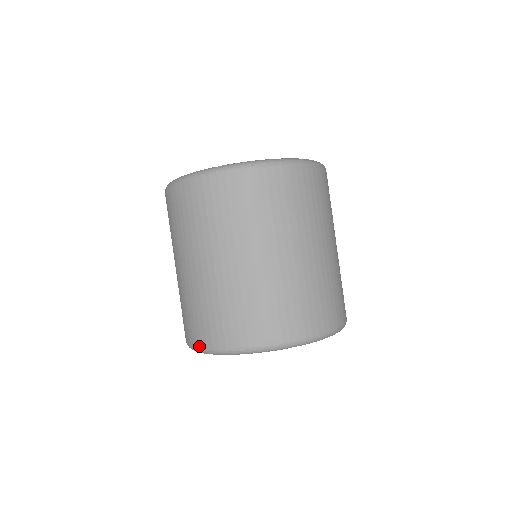
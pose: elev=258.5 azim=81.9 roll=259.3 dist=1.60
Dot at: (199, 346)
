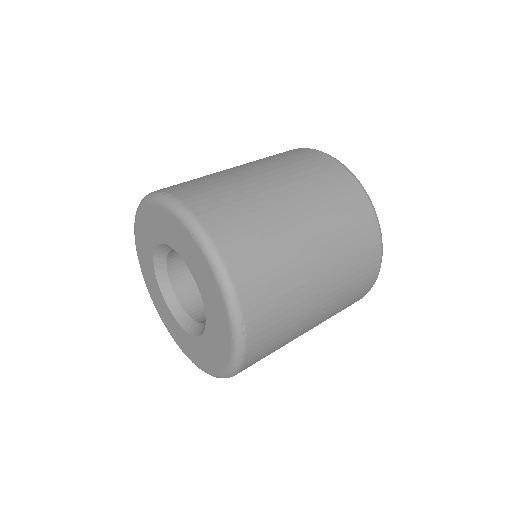
Dot at: occluded
